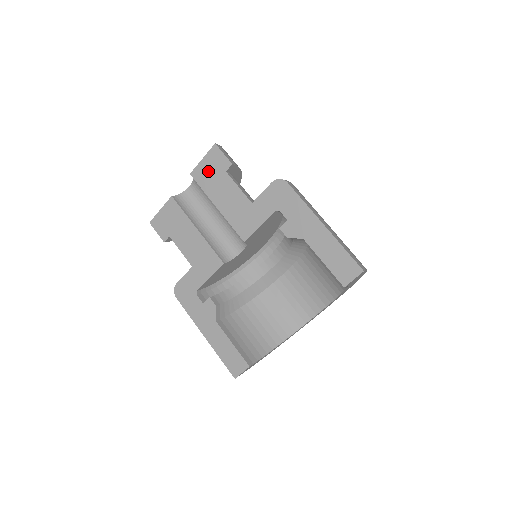
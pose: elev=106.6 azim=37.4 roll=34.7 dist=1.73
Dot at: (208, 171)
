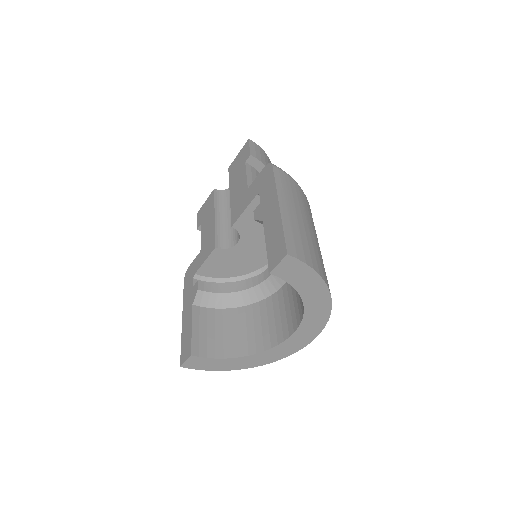
Dot at: (237, 164)
